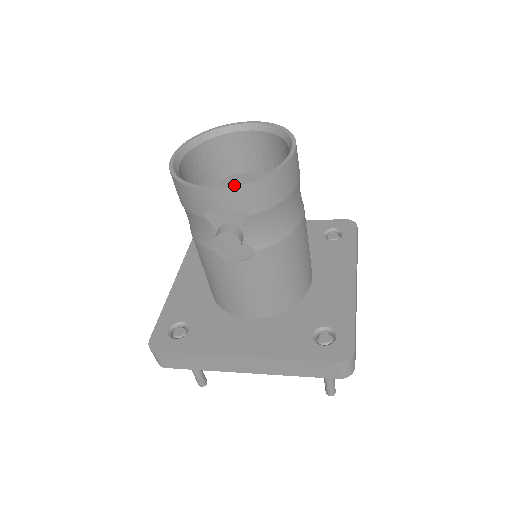
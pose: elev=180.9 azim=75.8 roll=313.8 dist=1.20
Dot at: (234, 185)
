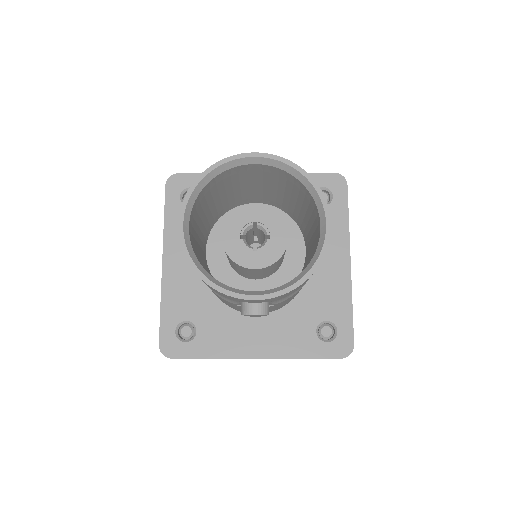
Dot at: (274, 295)
